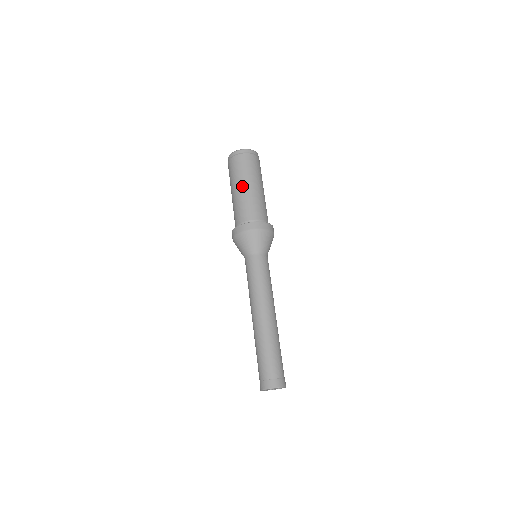
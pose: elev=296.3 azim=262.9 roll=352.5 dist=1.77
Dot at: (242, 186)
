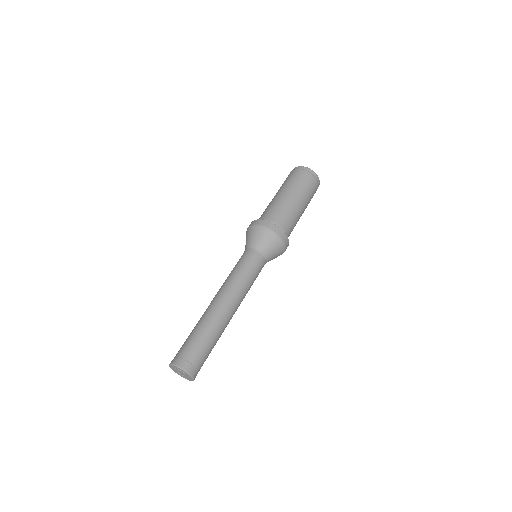
Dot at: (277, 193)
